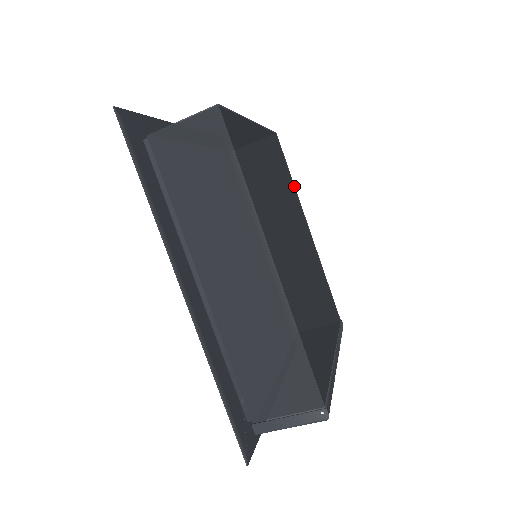
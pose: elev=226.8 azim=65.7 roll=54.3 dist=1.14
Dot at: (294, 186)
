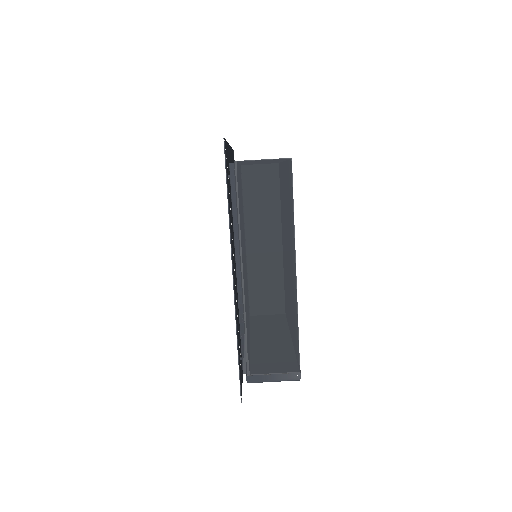
Dot at: occluded
